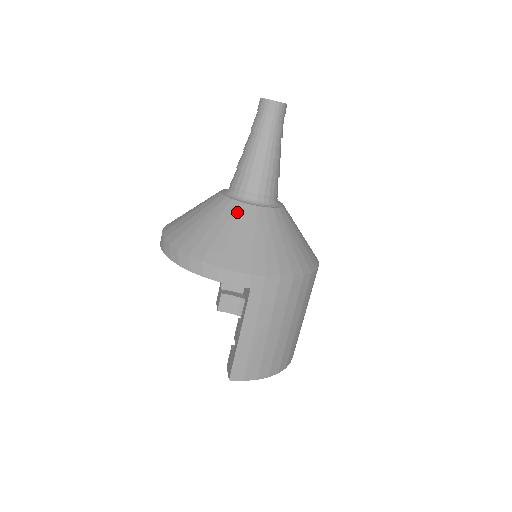
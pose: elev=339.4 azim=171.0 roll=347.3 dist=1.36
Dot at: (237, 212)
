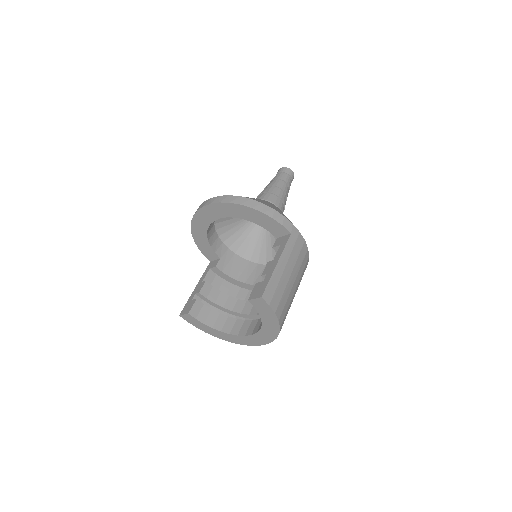
Dot at: occluded
